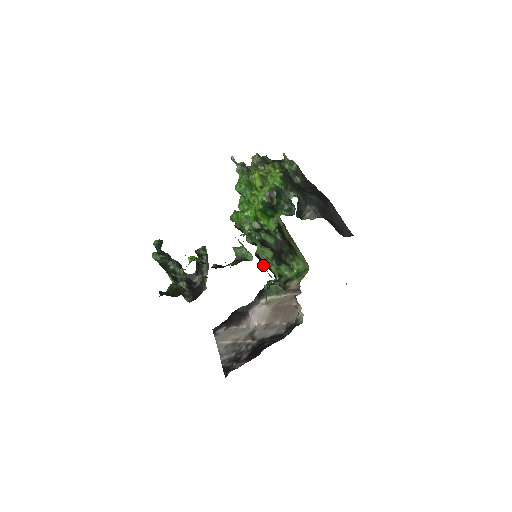
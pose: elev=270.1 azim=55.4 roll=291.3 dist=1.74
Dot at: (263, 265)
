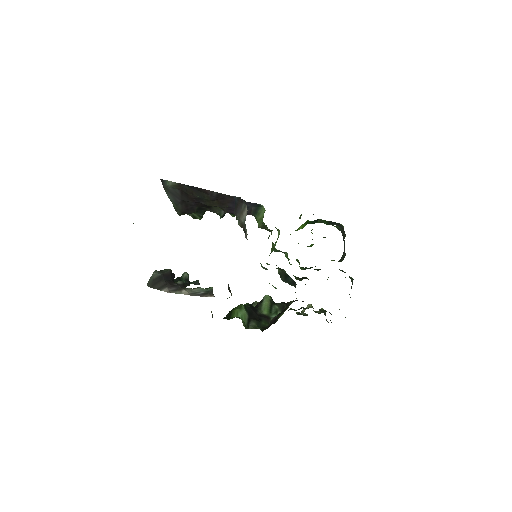
Dot at: occluded
